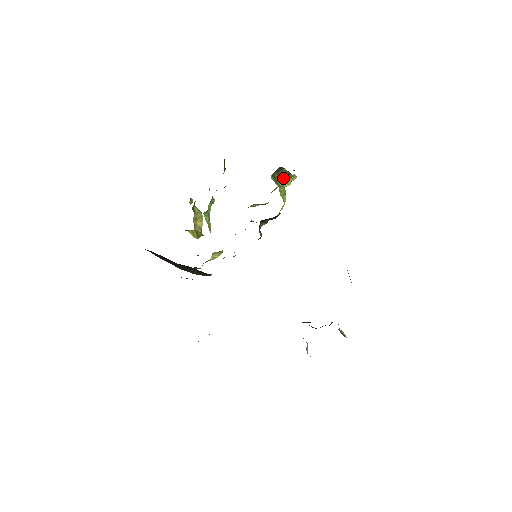
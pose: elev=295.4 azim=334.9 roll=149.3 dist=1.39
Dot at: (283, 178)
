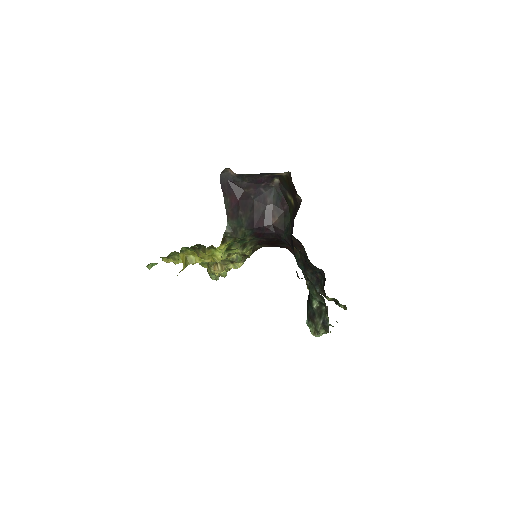
Dot at: occluded
